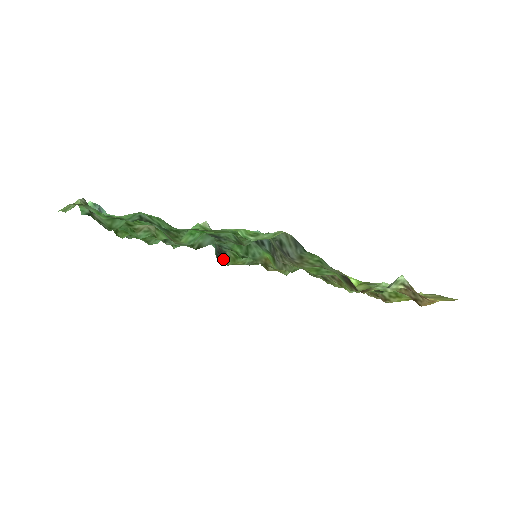
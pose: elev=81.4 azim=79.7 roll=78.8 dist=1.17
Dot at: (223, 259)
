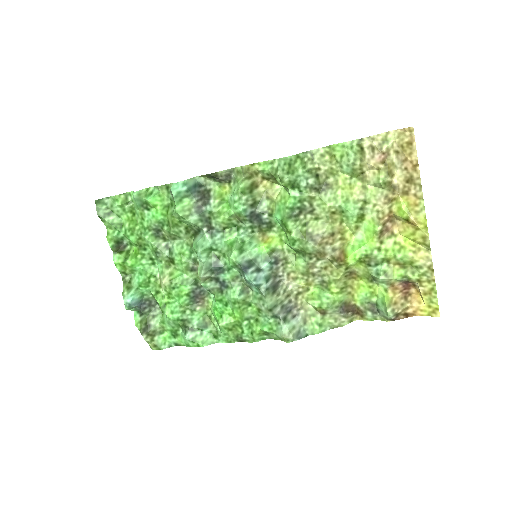
Dot at: (208, 191)
